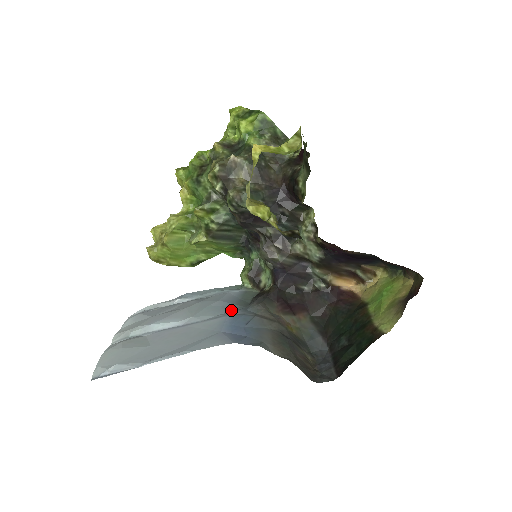
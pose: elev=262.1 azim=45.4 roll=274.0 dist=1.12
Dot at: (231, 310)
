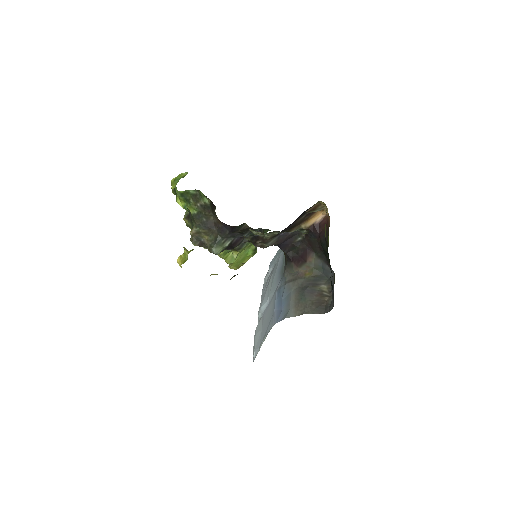
Dot at: (279, 281)
